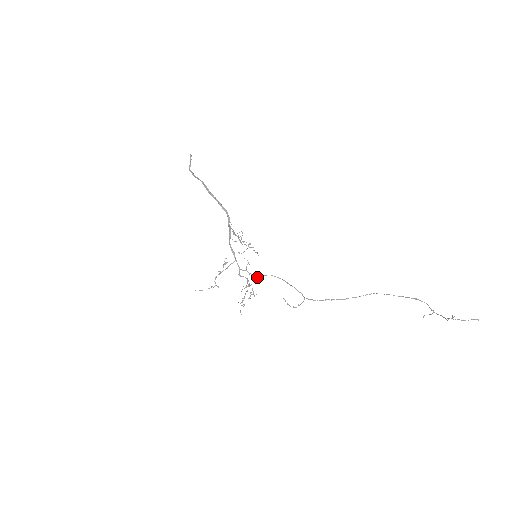
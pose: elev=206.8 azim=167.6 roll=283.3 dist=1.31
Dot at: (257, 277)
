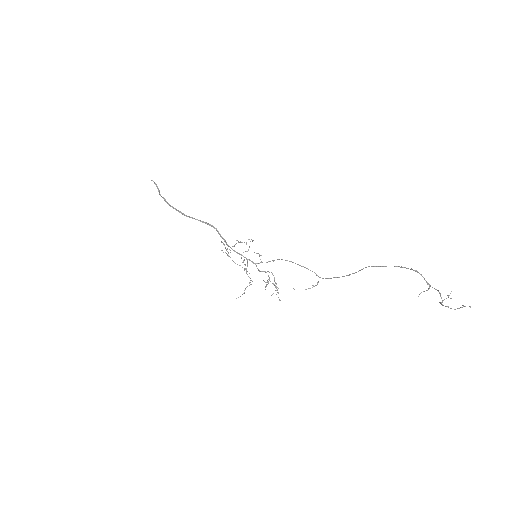
Dot at: (265, 282)
